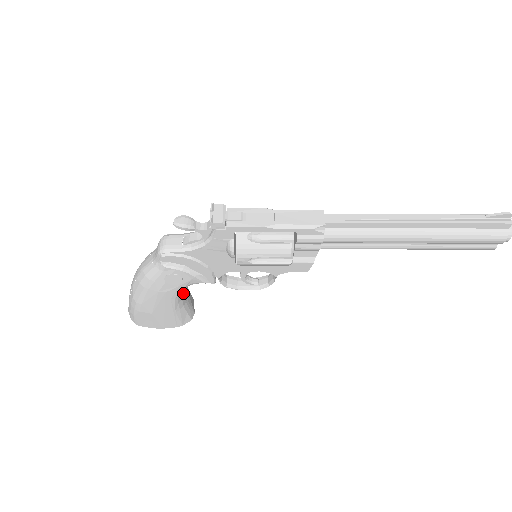
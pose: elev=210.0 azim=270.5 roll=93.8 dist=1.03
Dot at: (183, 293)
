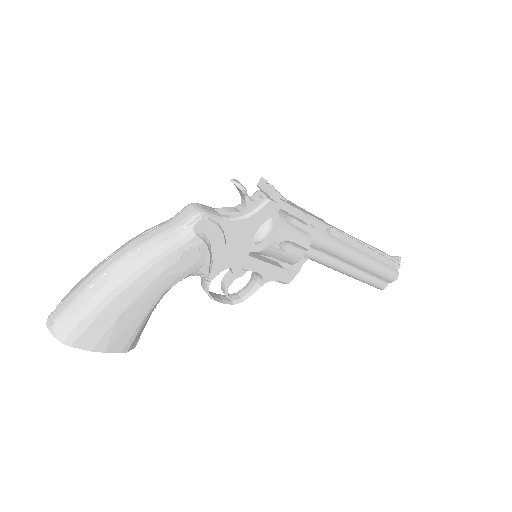
Dot at: occluded
